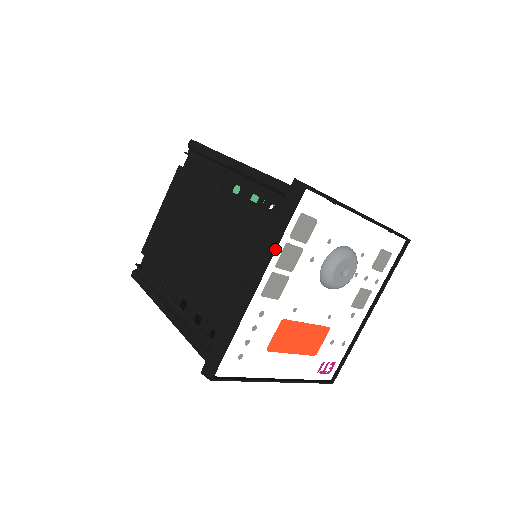
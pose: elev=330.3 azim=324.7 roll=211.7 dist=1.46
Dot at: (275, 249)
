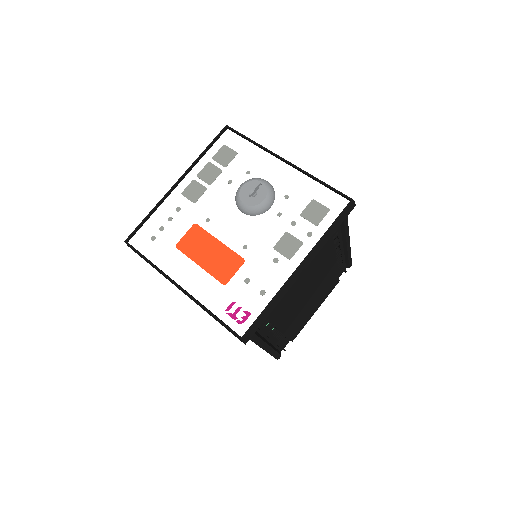
Dot at: (196, 160)
